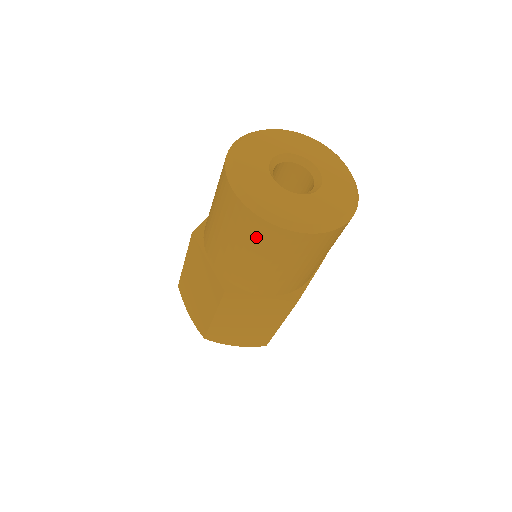
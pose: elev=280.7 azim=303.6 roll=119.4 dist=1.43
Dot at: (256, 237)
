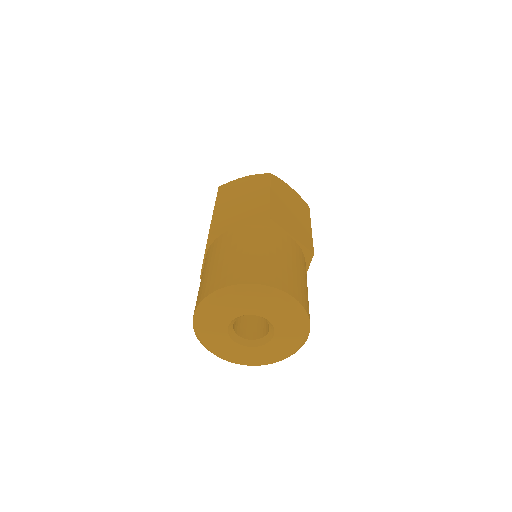
Dot at: occluded
